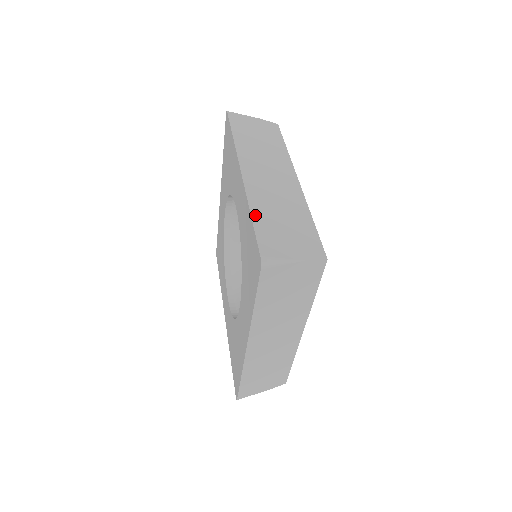
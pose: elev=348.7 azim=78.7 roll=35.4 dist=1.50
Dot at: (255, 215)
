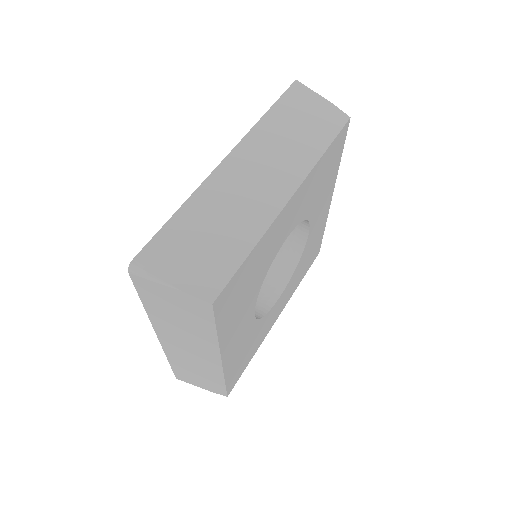
Dot at: (182, 212)
